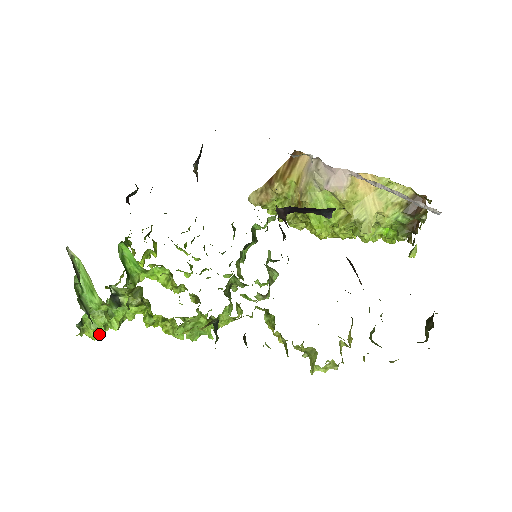
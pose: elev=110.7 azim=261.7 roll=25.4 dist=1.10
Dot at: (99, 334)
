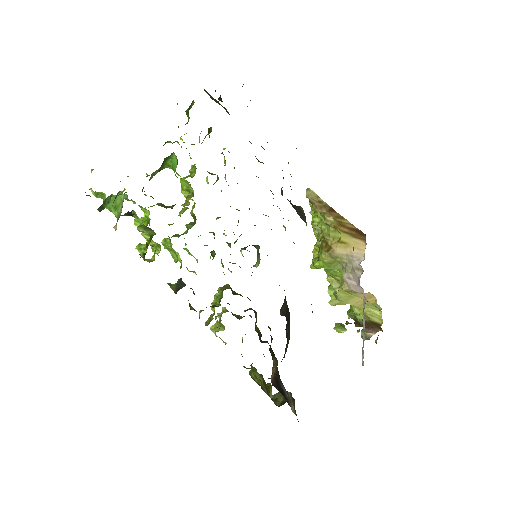
Dot at: occluded
